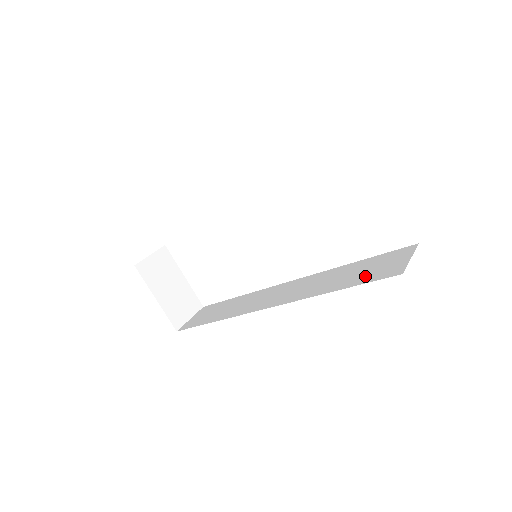
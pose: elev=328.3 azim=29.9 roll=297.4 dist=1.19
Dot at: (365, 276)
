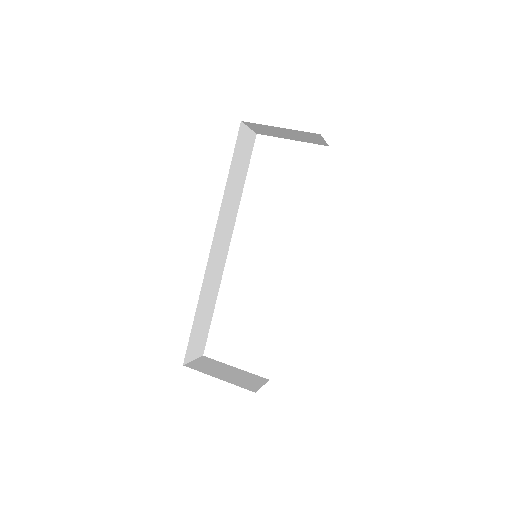
Dot at: occluded
